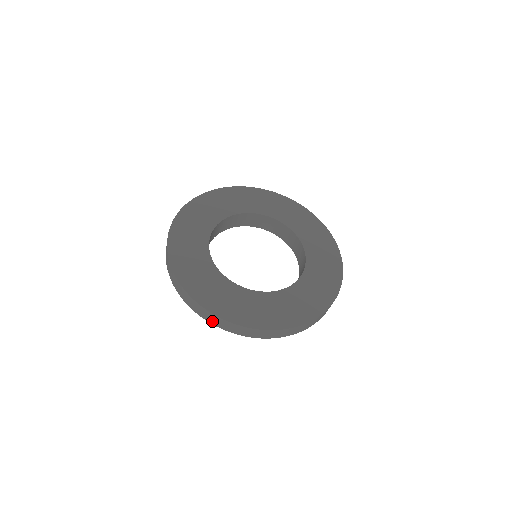
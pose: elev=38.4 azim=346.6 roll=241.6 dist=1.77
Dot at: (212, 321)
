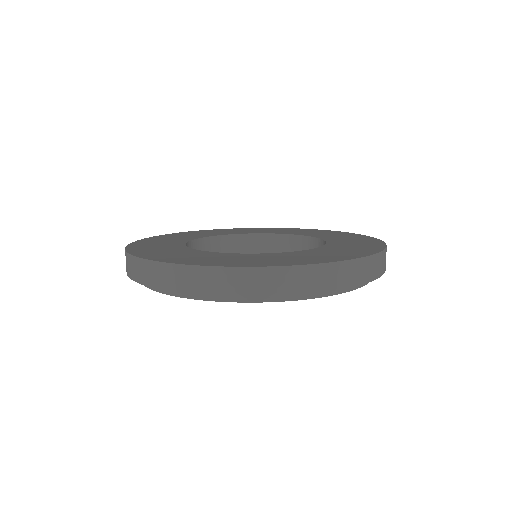
Dot at: (210, 287)
